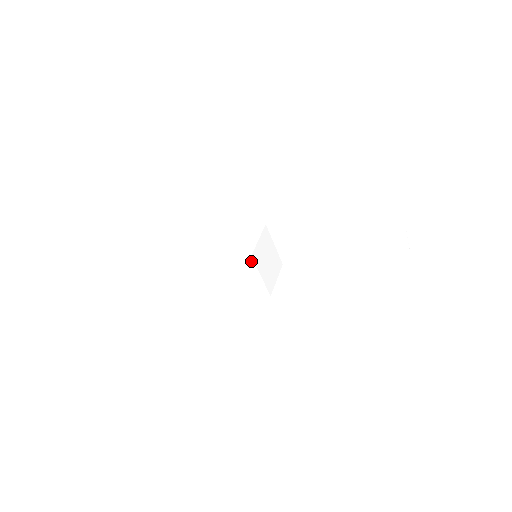
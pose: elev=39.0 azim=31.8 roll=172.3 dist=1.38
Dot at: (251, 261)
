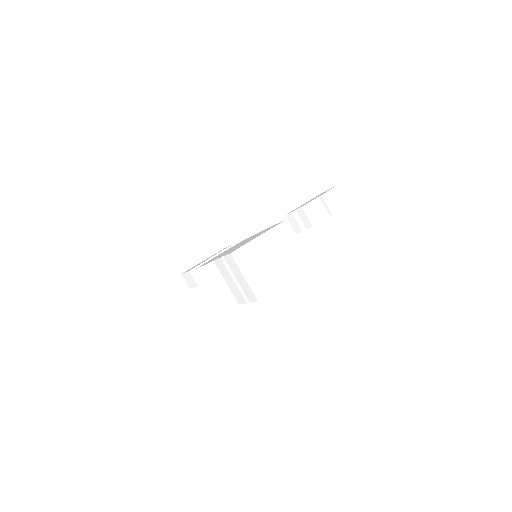
Dot at: occluded
